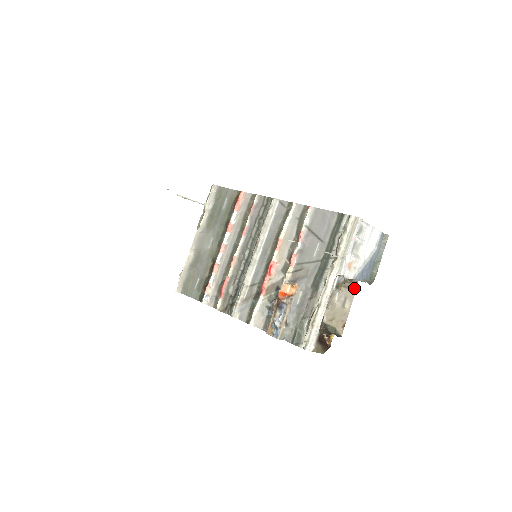
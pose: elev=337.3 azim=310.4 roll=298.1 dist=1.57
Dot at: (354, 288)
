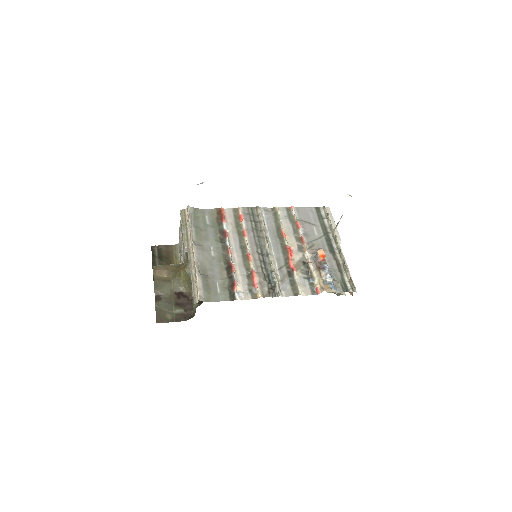
Dot at: occluded
